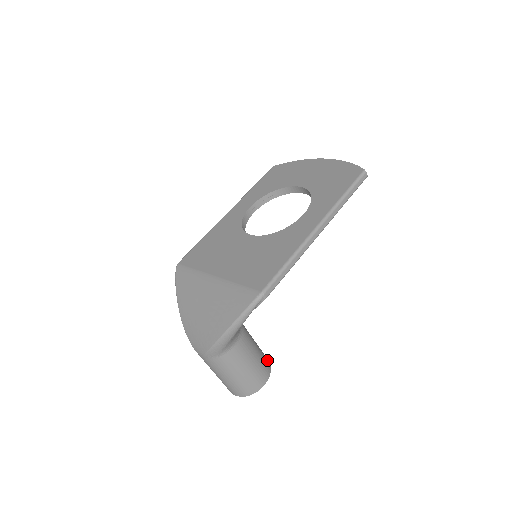
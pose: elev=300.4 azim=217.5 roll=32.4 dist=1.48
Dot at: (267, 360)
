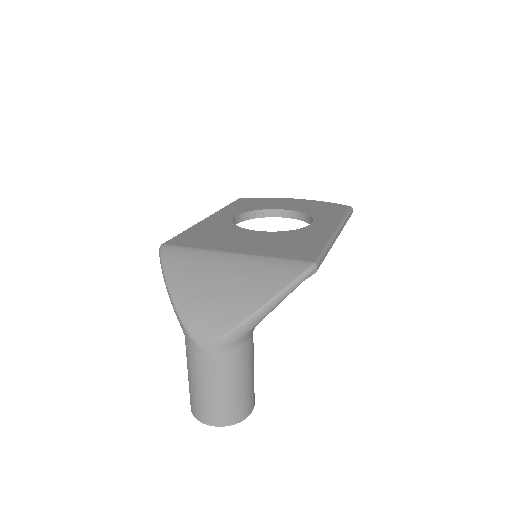
Dot at: occluded
